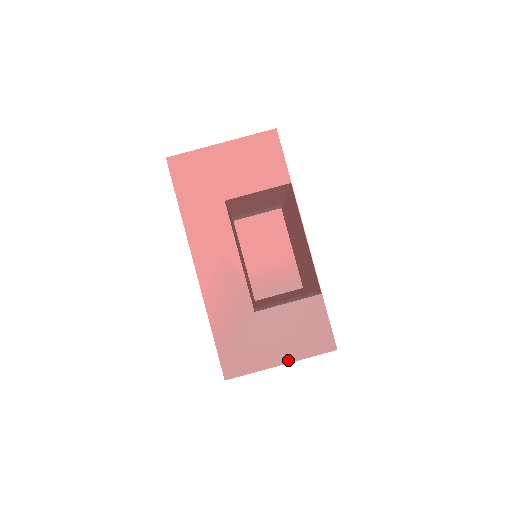
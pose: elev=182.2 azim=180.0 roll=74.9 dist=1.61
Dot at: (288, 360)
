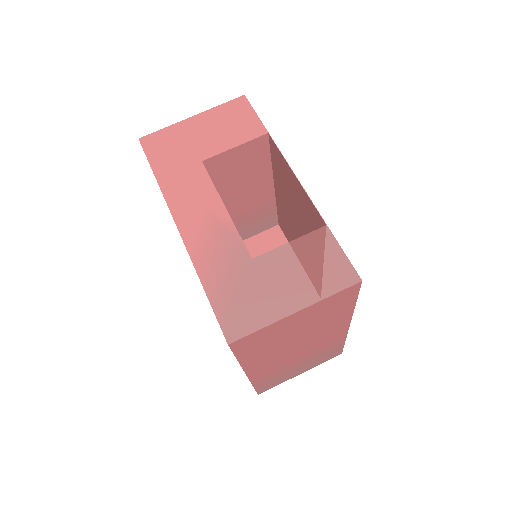
Dot at: (304, 304)
